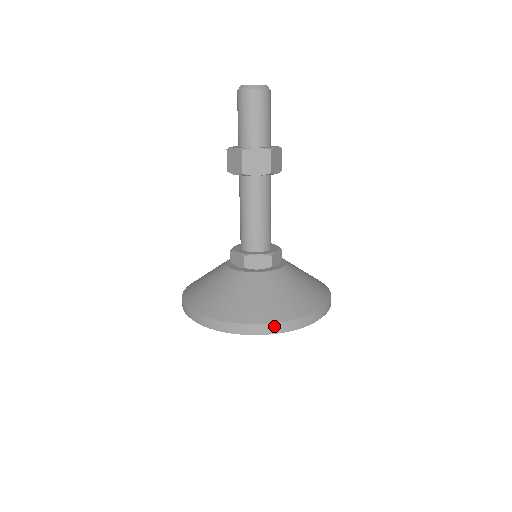
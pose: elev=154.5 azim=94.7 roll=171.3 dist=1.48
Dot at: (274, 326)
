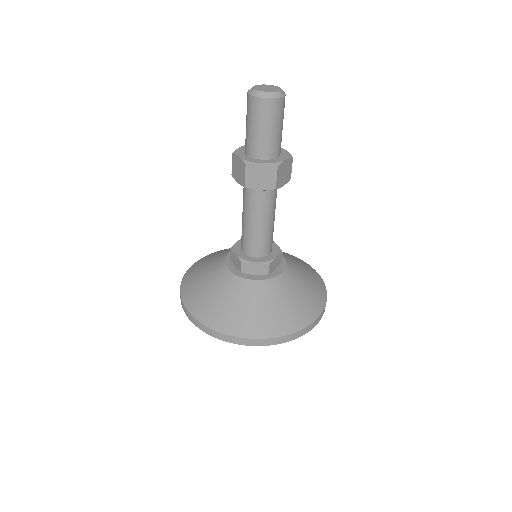
Dot at: (260, 341)
